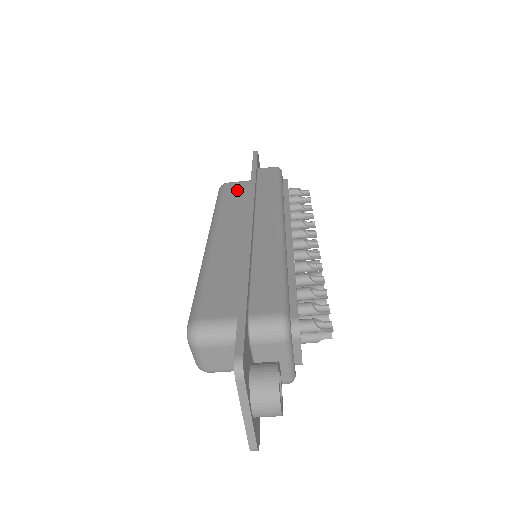
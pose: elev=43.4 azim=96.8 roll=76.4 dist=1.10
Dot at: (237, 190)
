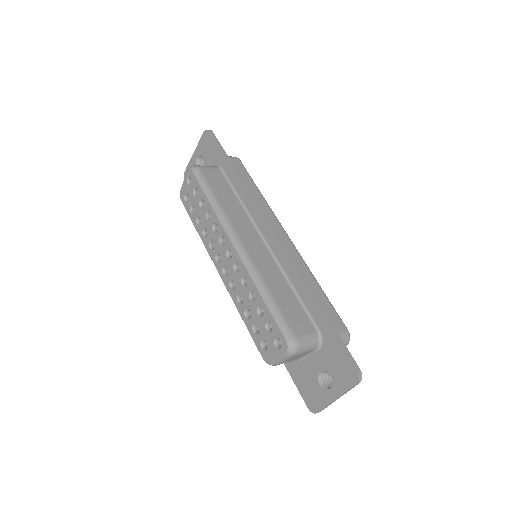
Dot at: (217, 181)
